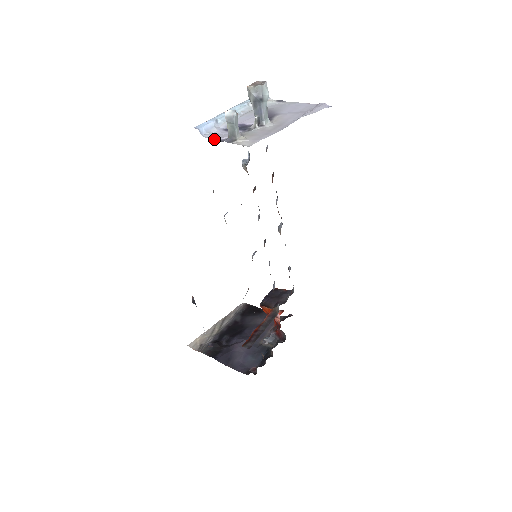
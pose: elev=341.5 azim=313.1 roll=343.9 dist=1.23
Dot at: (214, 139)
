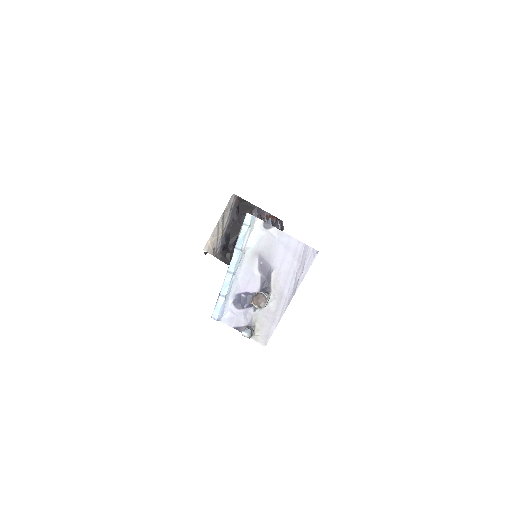
Dot at: (233, 327)
